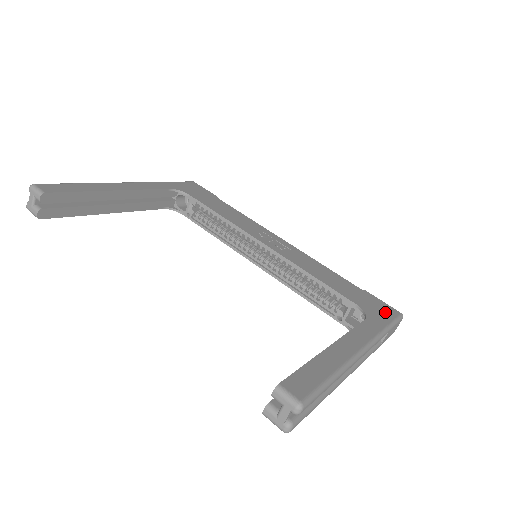
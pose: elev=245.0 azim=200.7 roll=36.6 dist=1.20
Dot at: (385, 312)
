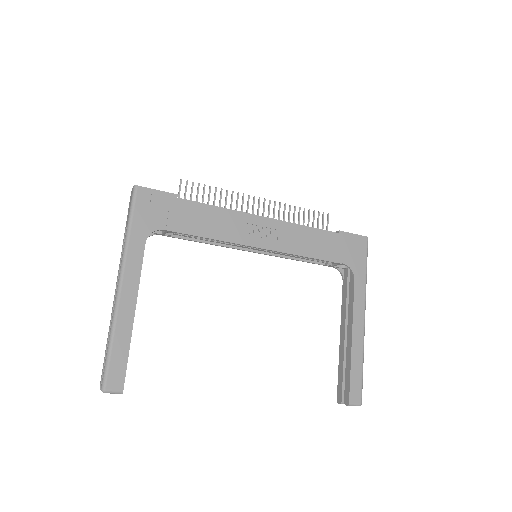
Dot at: (360, 251)
